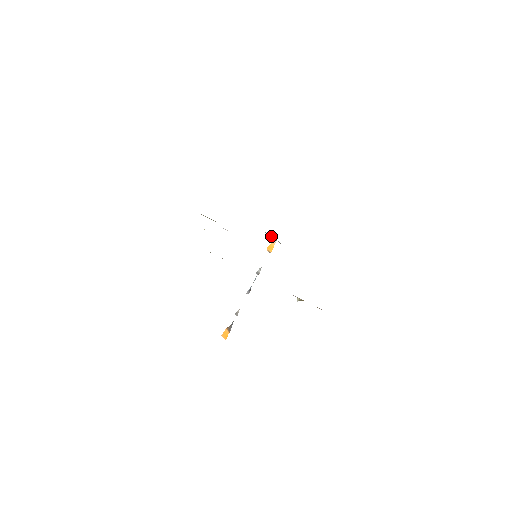
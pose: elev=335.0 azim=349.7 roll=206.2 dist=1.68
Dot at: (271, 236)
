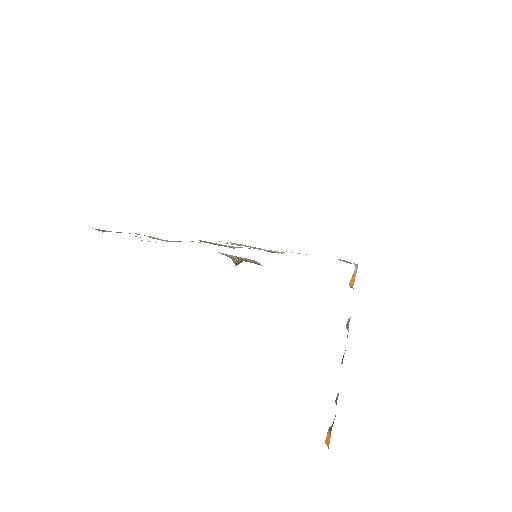
Dot at: (342, 260)
